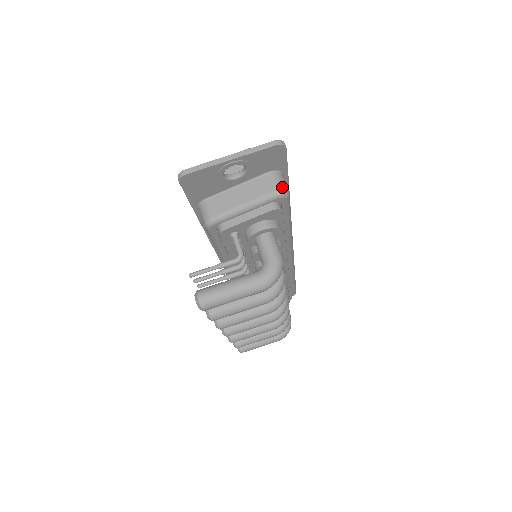
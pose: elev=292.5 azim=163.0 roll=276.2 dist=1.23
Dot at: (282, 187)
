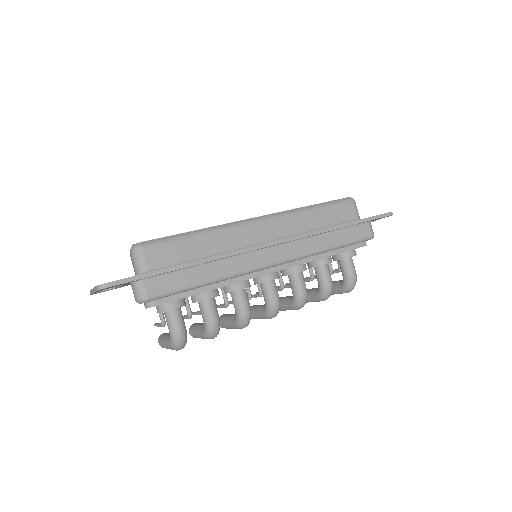
Dot at: (138, 297)
